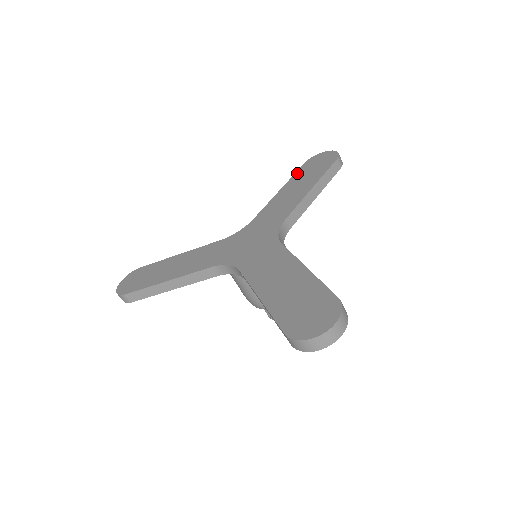
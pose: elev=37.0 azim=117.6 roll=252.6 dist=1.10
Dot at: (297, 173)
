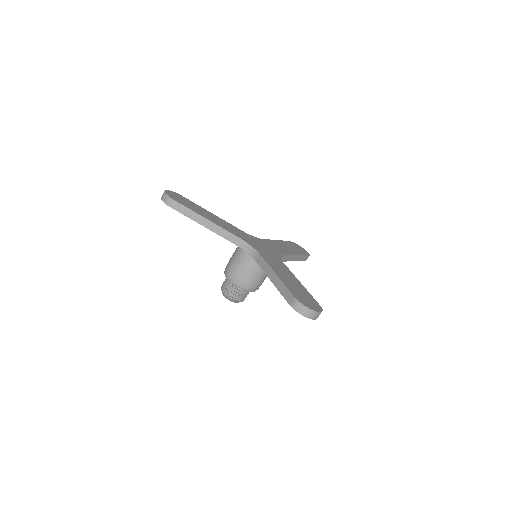
Dot at: (286, 242)
